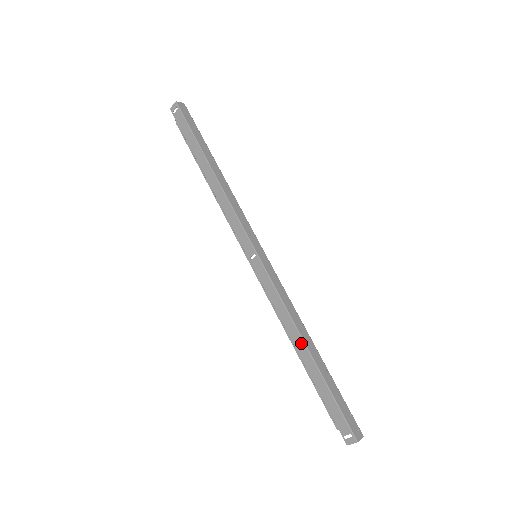
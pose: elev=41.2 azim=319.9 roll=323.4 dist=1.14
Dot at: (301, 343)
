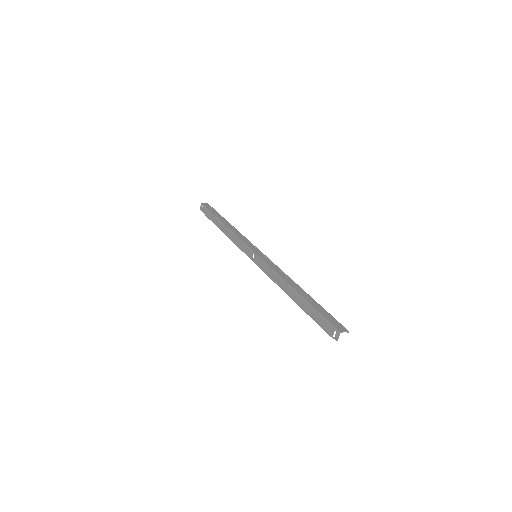
Dot at: (290, 289)
